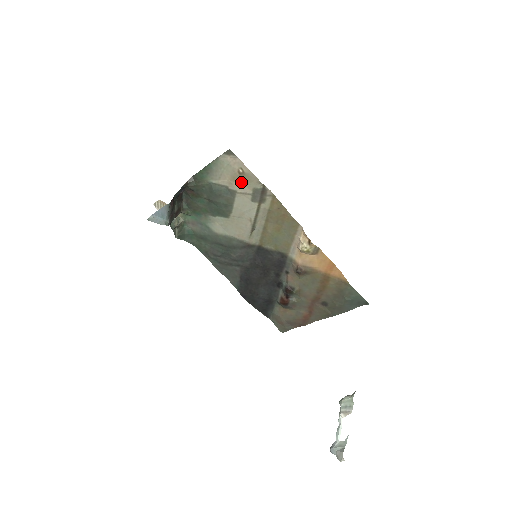
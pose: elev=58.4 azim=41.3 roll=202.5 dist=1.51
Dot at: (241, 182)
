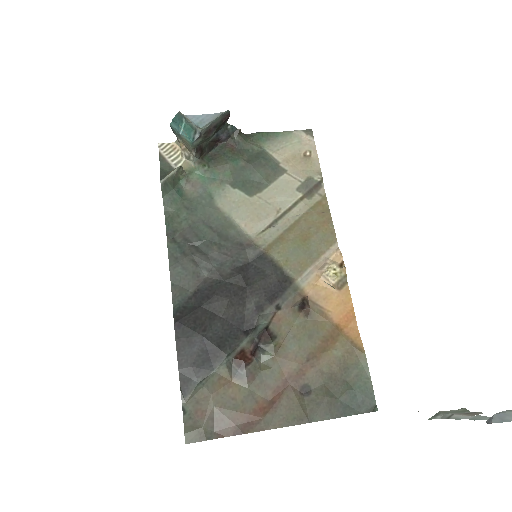
Dot at: (299, 165)
